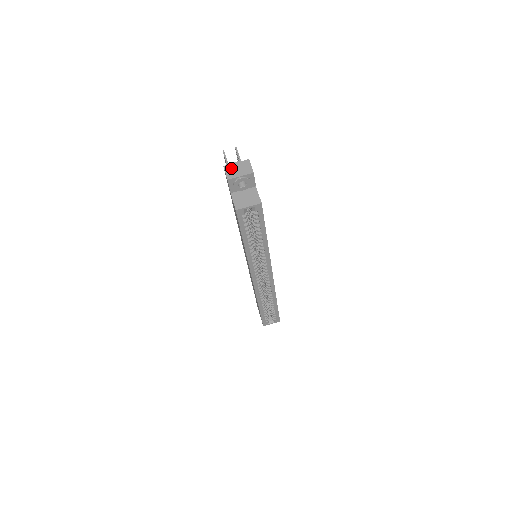
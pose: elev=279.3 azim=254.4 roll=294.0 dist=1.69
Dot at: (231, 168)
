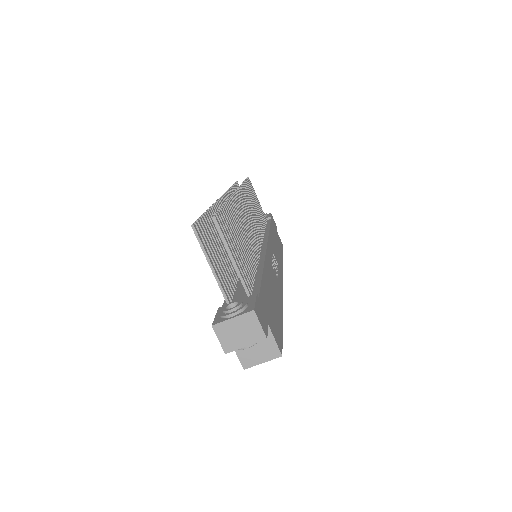
Dot at: (226, 331)
